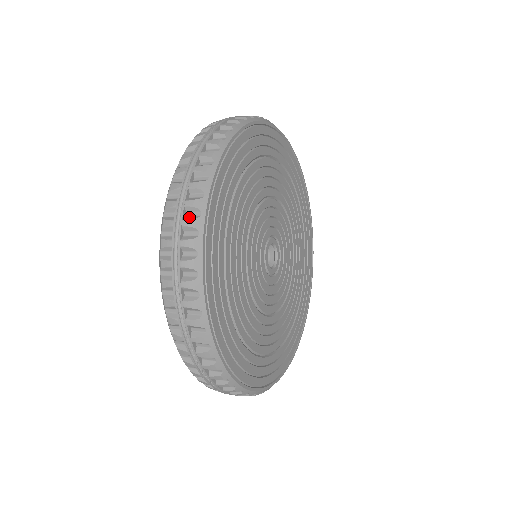
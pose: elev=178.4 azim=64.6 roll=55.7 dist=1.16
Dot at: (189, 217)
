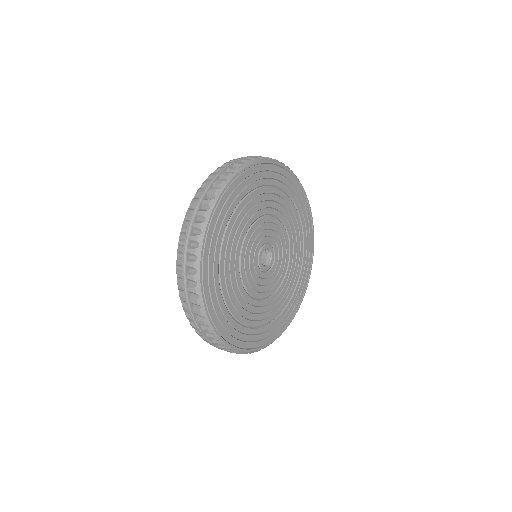
Dot at: (202, 210)
